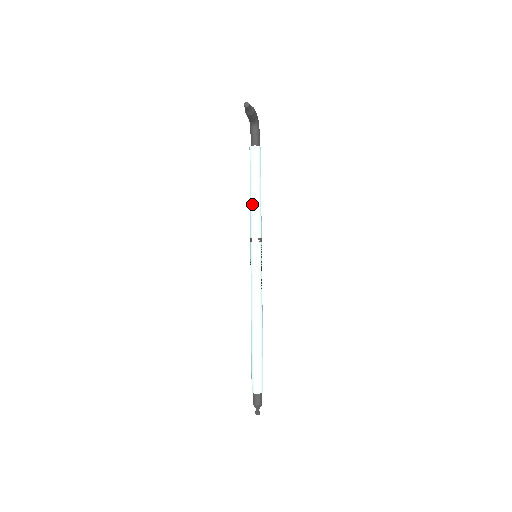
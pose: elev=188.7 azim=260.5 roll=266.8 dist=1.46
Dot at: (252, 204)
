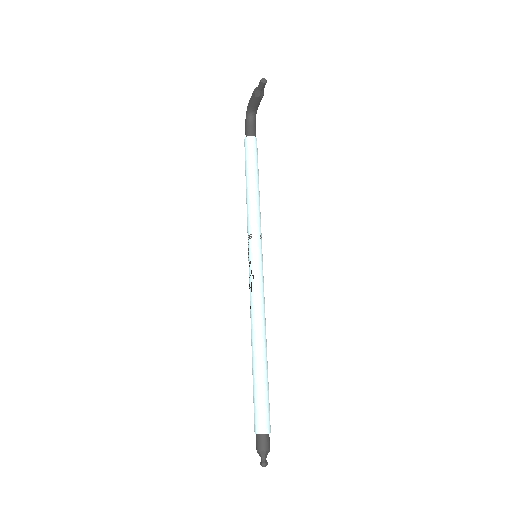
Dot at: (251, 196)
